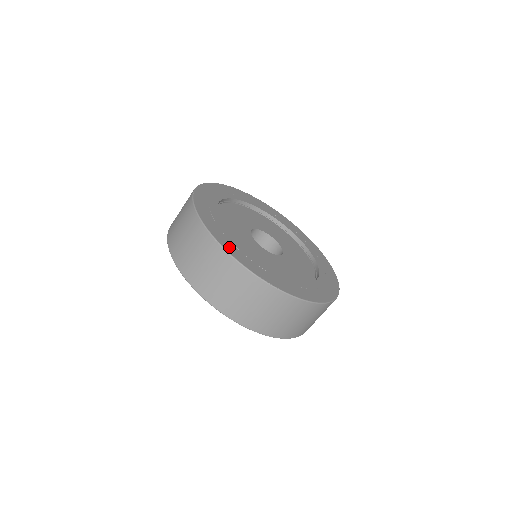
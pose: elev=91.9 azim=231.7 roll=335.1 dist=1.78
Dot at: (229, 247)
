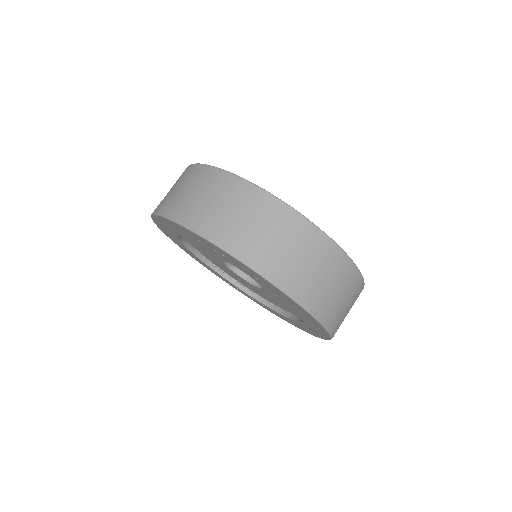
Dot at: occluded
